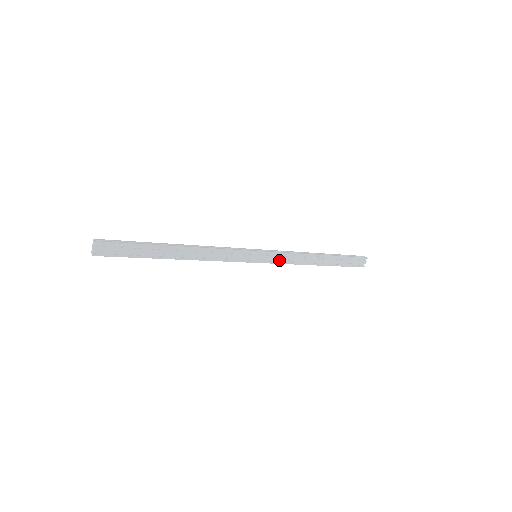
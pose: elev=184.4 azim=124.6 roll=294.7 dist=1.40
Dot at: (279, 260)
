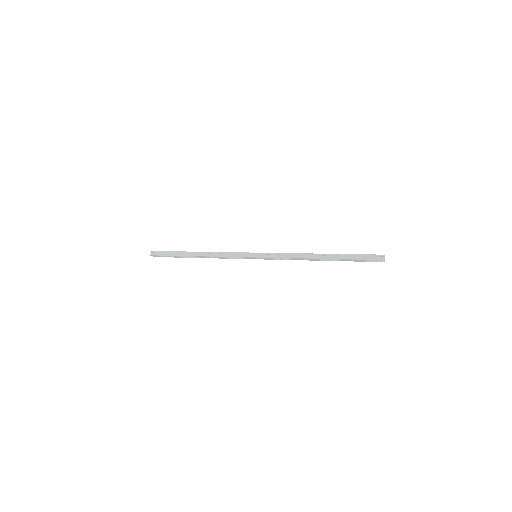
Dot at: occluded
